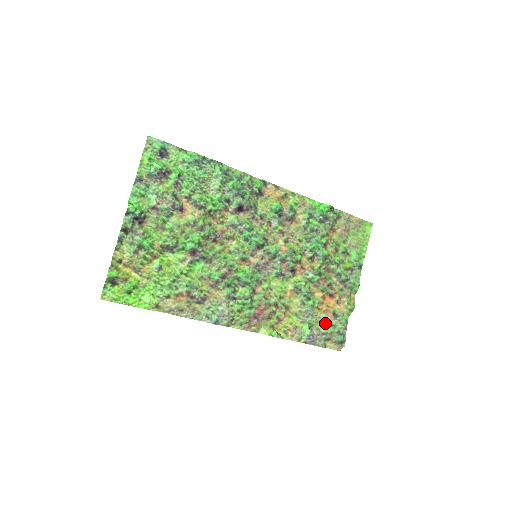
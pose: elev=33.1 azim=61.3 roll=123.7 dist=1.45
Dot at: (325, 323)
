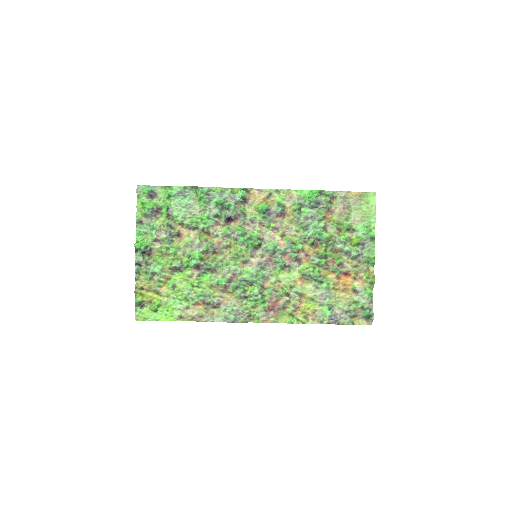
Dot at: (346, 301)
